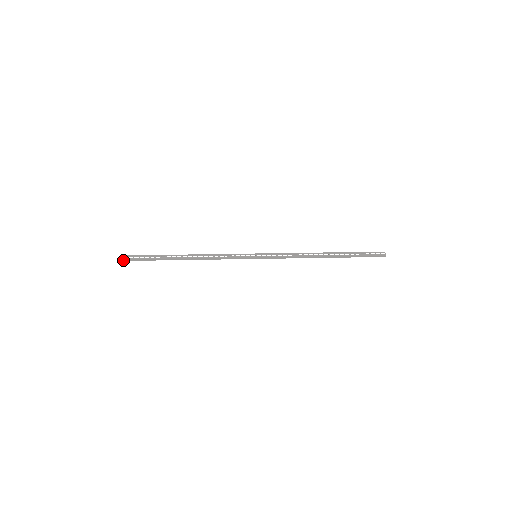
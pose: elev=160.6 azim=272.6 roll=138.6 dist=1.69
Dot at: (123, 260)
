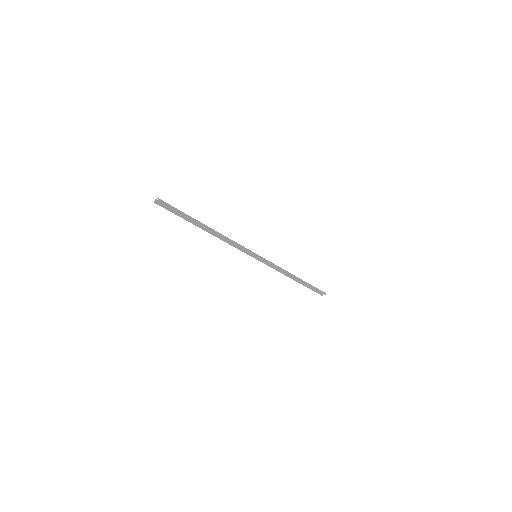
Dot at: (157, 200)
